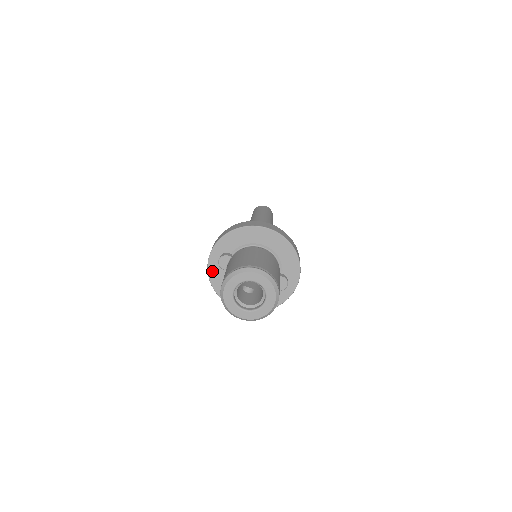
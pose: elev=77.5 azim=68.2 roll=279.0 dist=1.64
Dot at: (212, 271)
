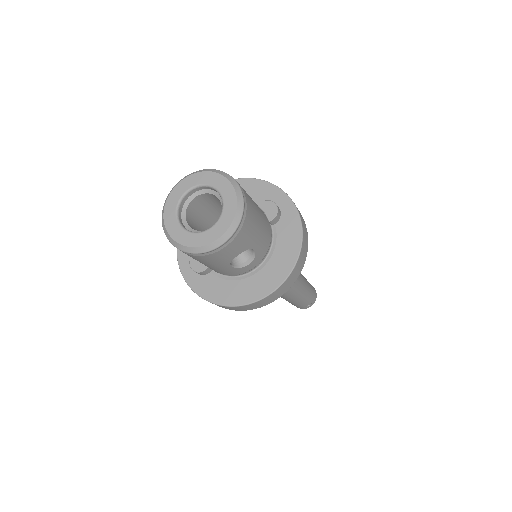
Dot at: (204, 291)
